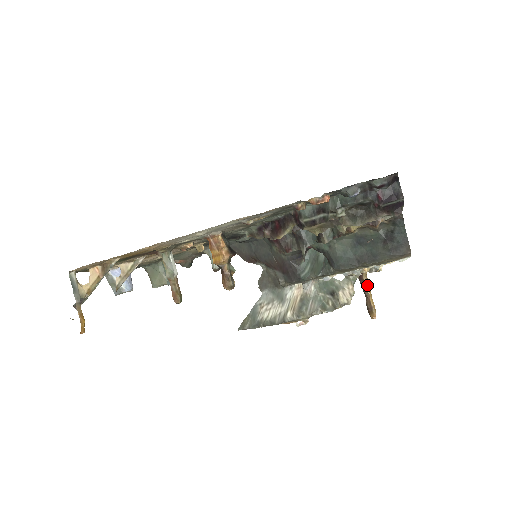
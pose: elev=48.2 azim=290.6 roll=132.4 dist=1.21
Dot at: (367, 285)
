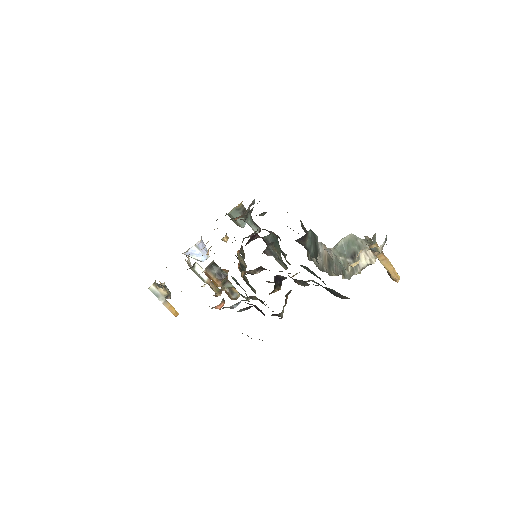
Dot at: (378, 256)
